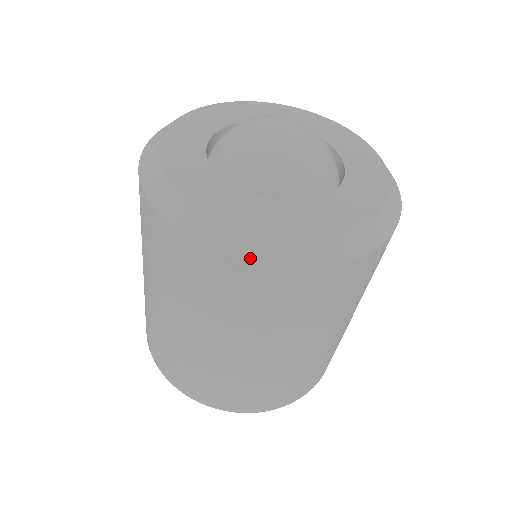
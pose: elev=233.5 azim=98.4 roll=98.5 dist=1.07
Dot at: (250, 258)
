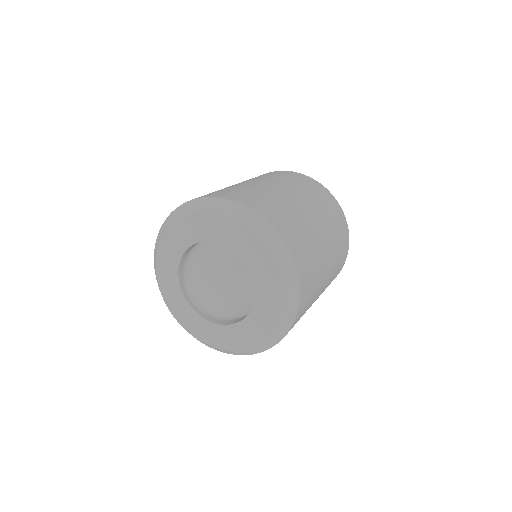
Dot at: occluded
